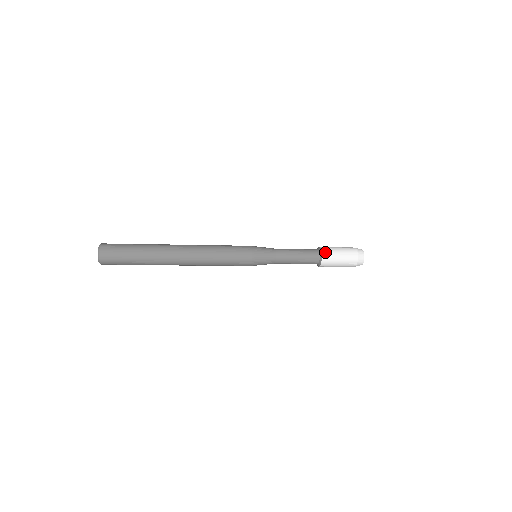
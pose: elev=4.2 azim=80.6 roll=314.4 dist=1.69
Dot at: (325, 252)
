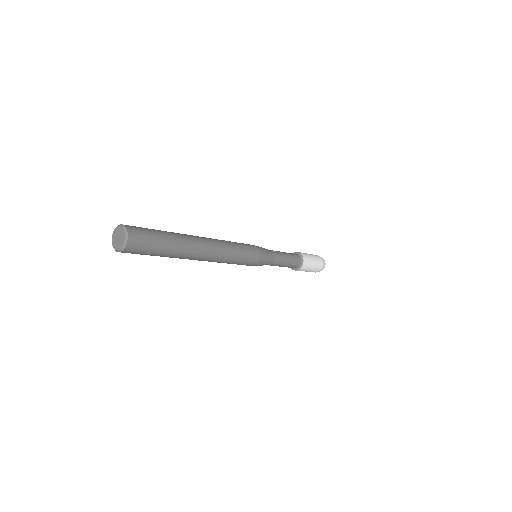
Dot at: (305, 264)
